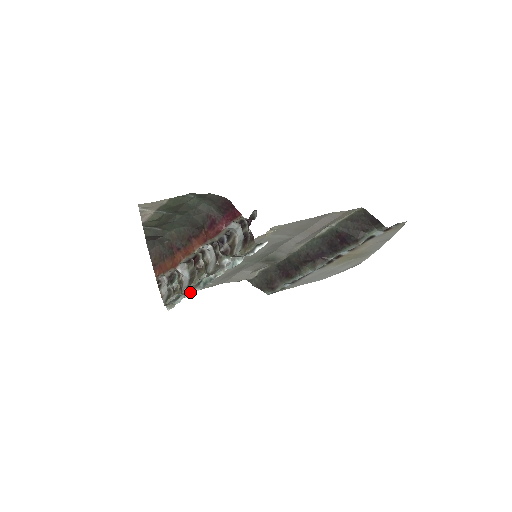
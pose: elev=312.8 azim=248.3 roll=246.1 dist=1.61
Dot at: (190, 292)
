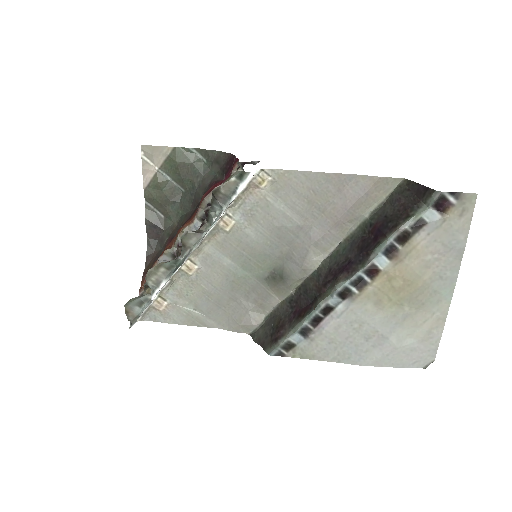
Dot at: (158, 285)
